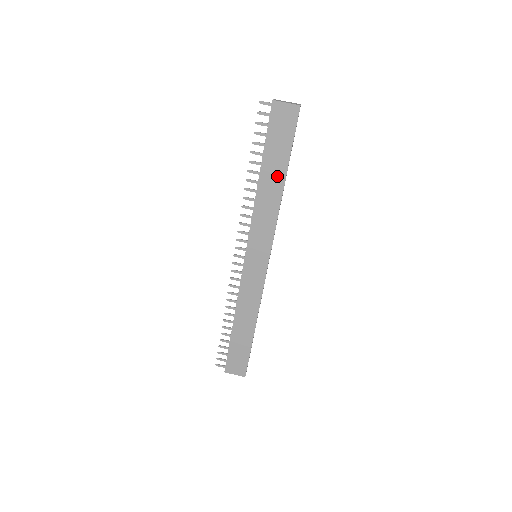
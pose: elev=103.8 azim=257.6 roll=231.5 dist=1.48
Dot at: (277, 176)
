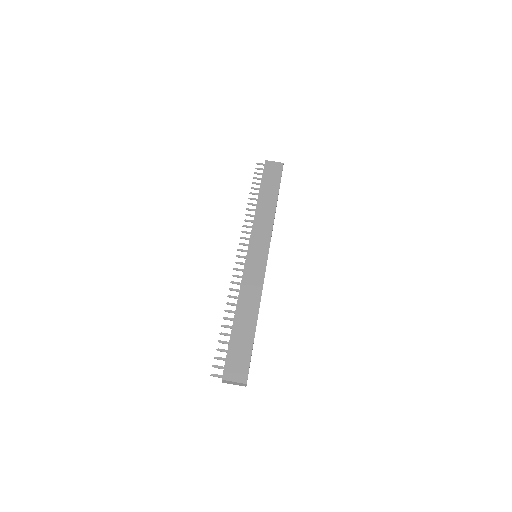
Dot at: (271, 198)
